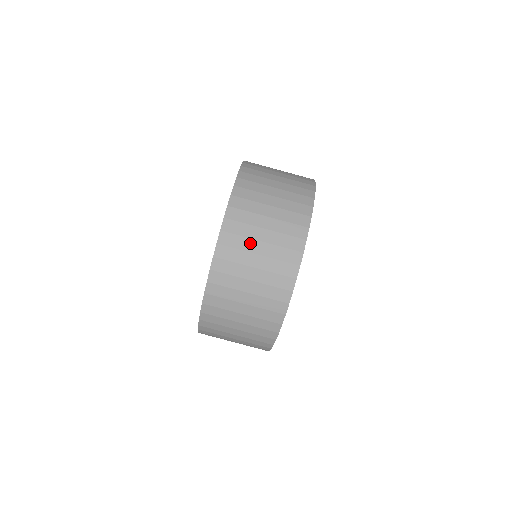
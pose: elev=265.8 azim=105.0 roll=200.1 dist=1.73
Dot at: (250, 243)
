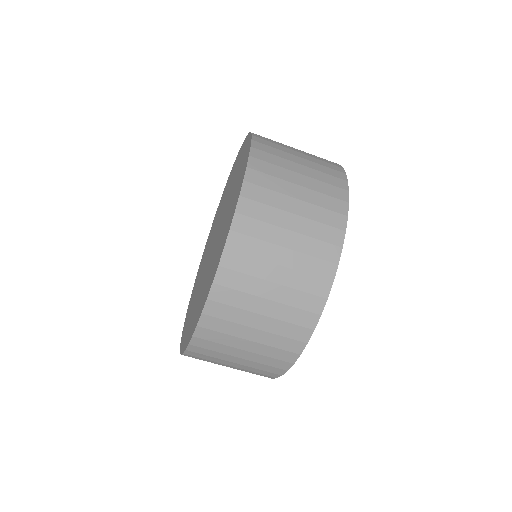
Dot at: (240, 329)
